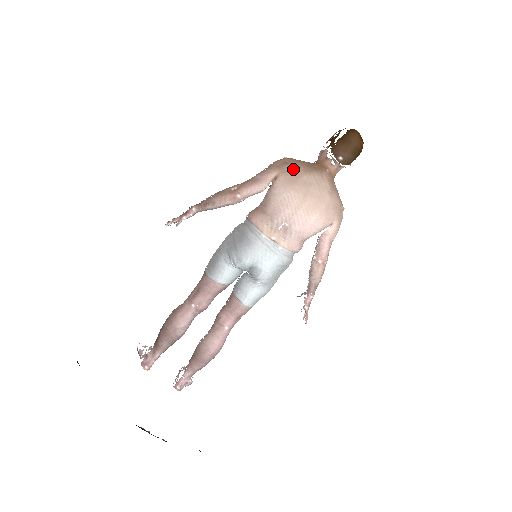
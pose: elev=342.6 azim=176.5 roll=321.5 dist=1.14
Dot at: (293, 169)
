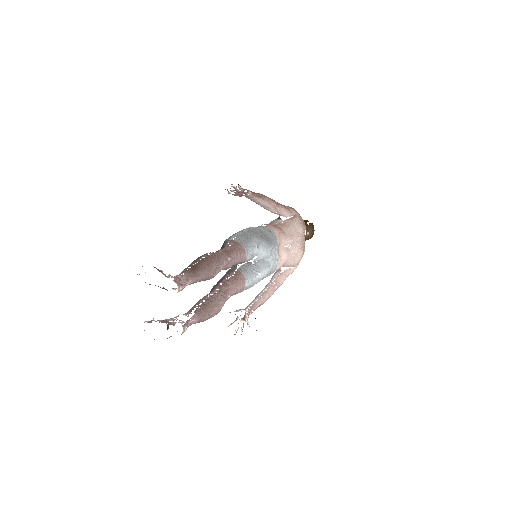
Dot at: occluded
